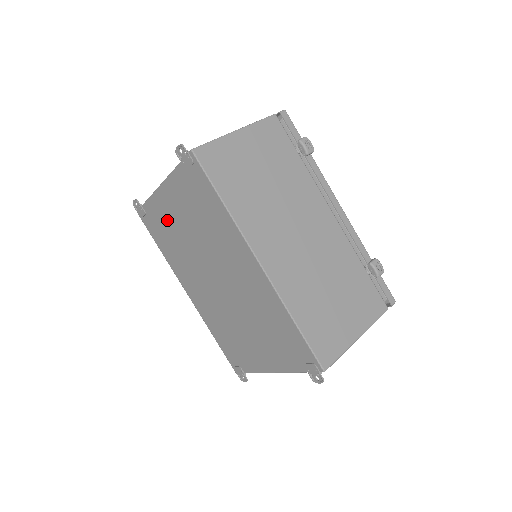
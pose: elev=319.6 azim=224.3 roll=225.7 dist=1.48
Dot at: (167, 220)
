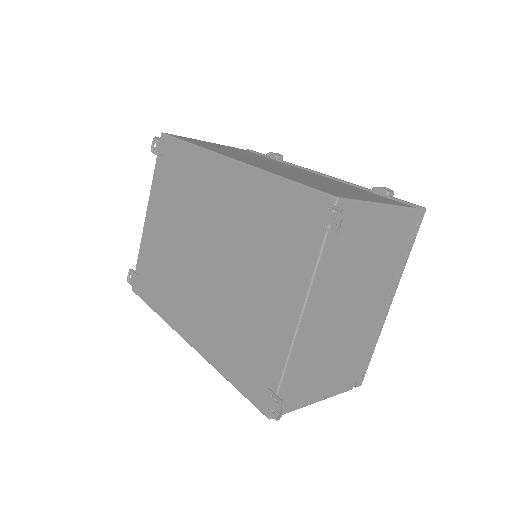
Dot at: (155, 250)
